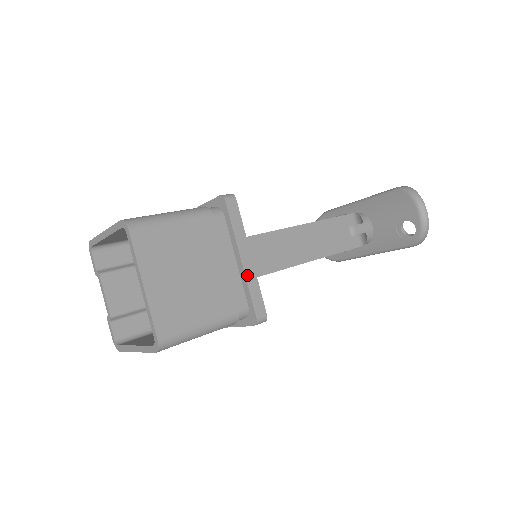
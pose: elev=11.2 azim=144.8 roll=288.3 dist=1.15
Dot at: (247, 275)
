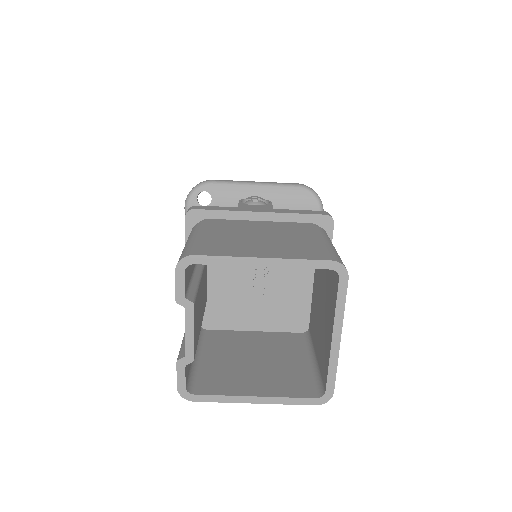
Dot at: occluded
